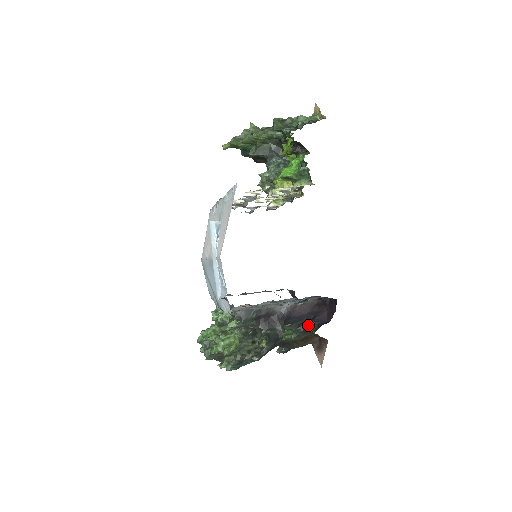
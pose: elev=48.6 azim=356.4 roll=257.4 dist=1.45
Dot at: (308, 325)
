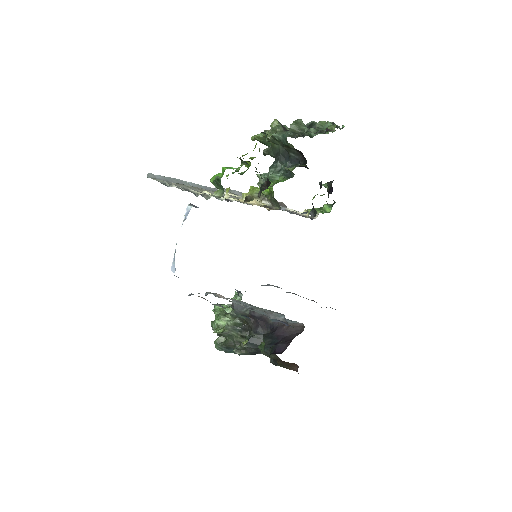
Dot at: (272, 347)
